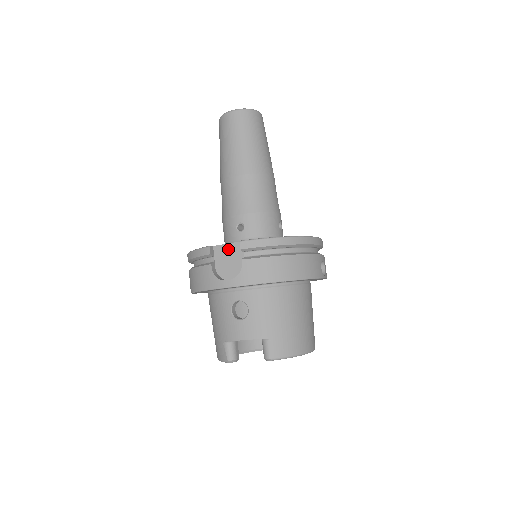
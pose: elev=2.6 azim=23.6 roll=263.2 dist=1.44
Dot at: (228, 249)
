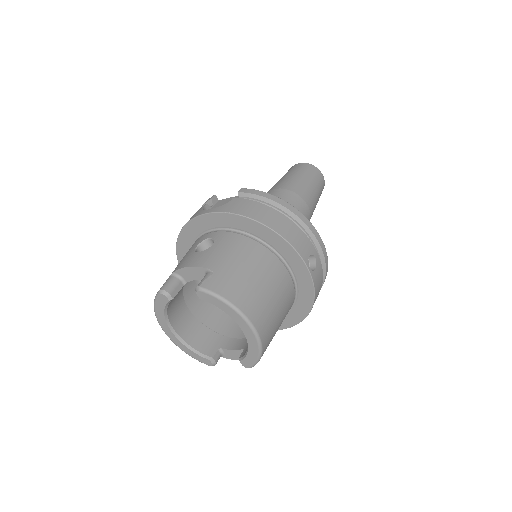
Dot at: (229, 200)
